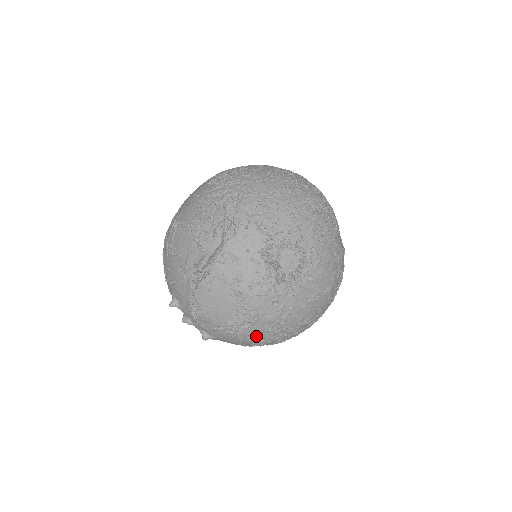
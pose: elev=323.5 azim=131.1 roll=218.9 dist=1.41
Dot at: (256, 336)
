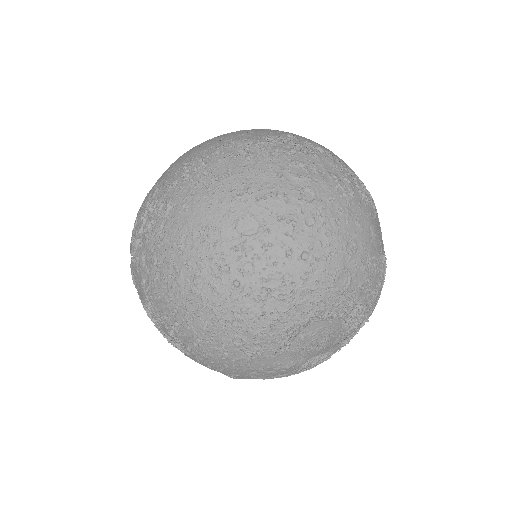
Dot at: occluded
